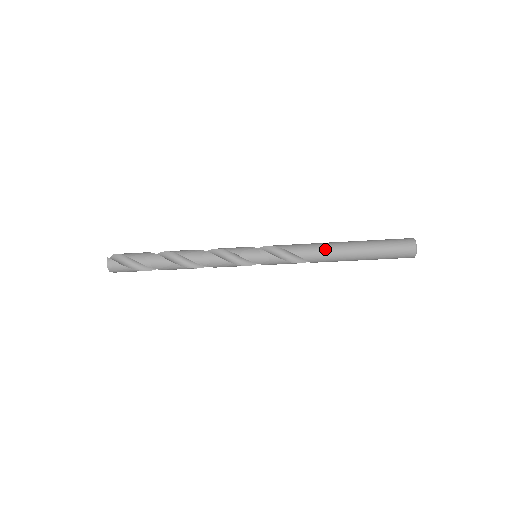
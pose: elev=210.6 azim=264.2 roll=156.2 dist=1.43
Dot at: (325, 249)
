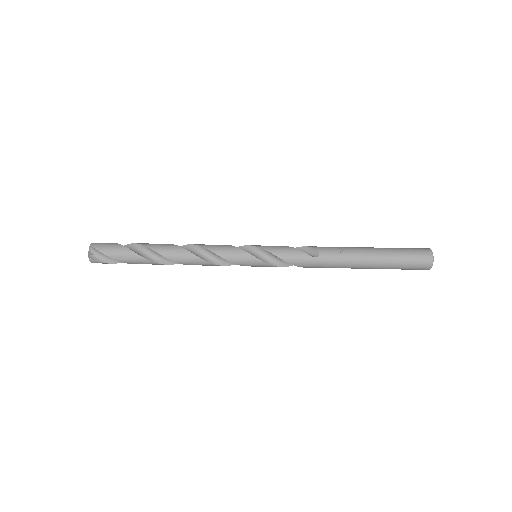
Dot at: (333, 266)
